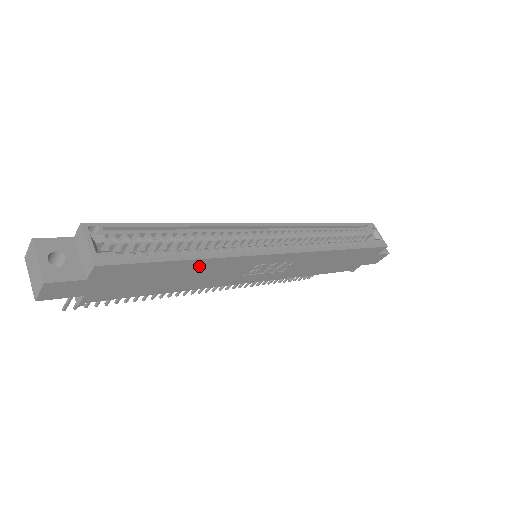
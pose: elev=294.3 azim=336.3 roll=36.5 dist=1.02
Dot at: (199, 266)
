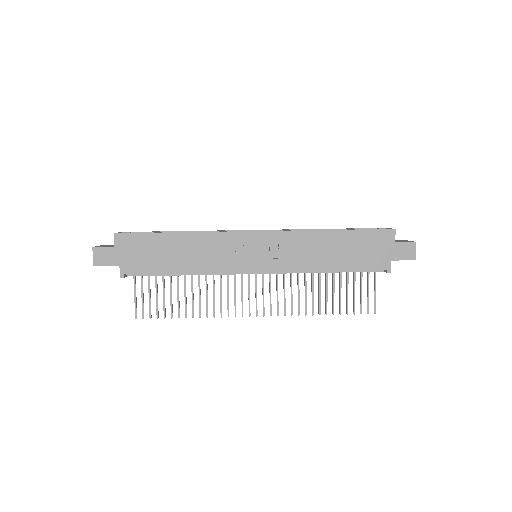
Dot at: (186, 241)
